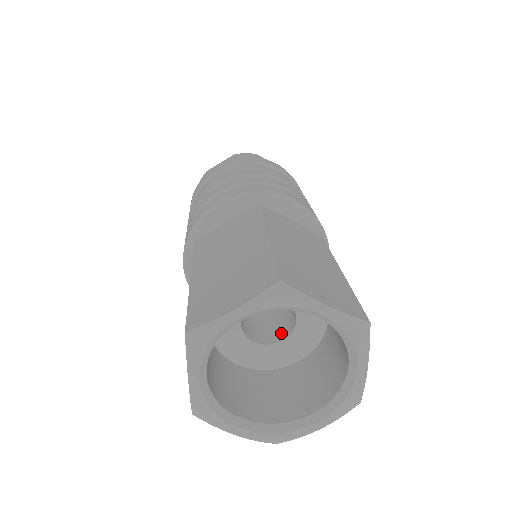
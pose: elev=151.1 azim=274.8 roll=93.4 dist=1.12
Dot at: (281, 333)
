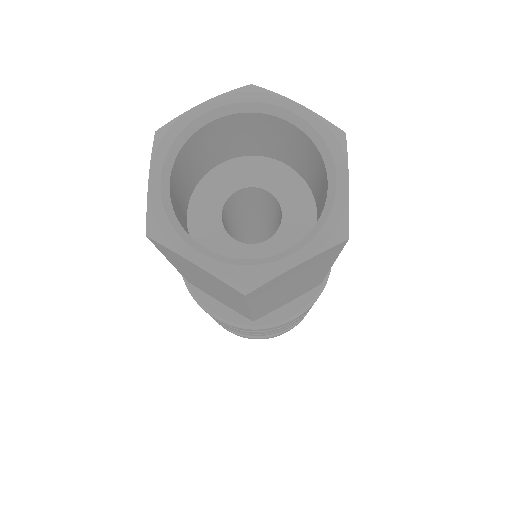
Dot at: occluded
